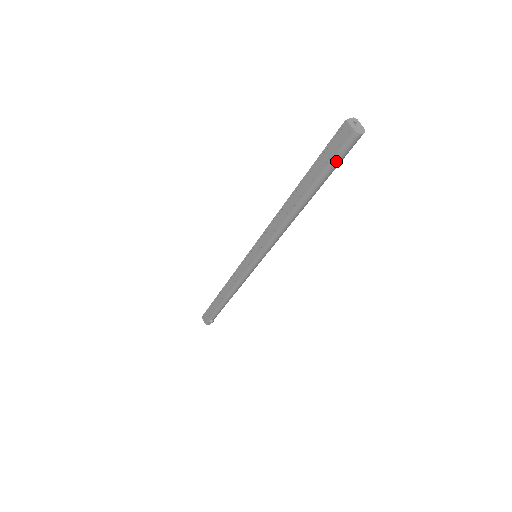
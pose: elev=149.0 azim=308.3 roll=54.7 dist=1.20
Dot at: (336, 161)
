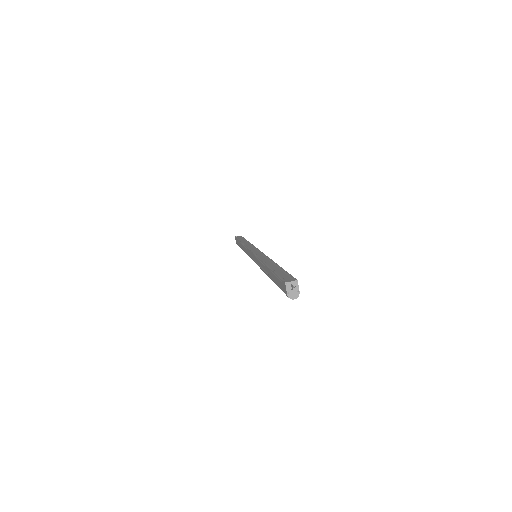
Dot at: occluded
